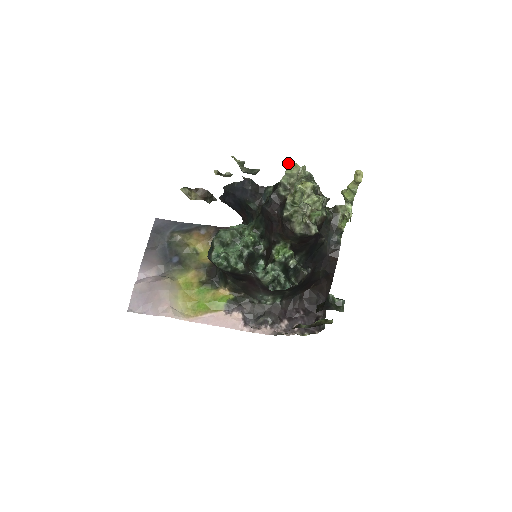
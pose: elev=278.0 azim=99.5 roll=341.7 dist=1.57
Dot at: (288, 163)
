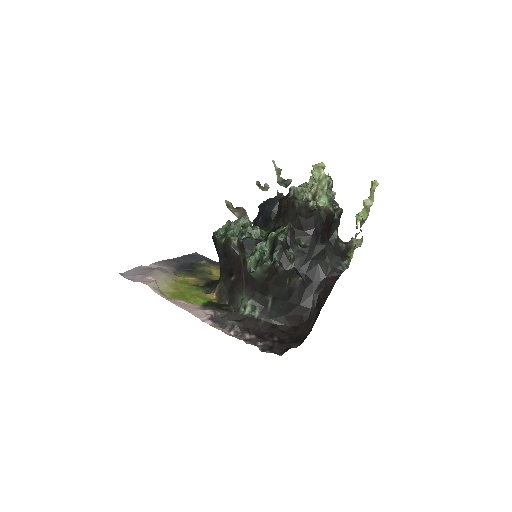
Dot at: occluded
